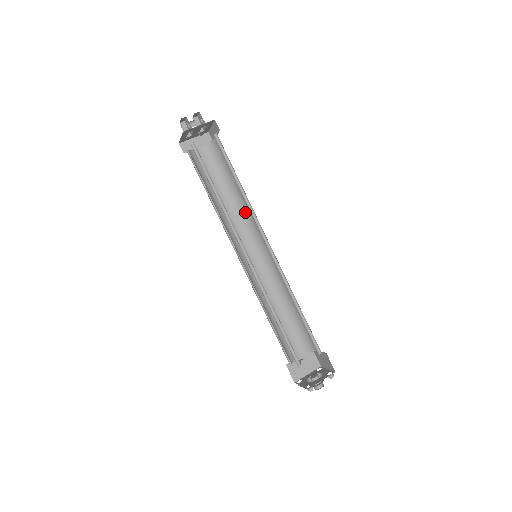
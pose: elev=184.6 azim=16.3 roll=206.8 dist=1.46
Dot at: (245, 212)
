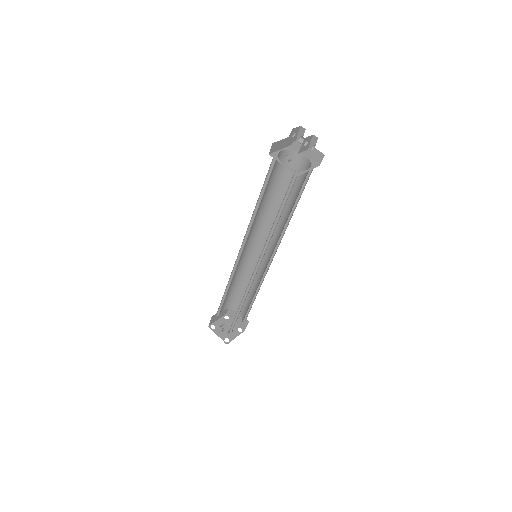
Dot at: occluded
